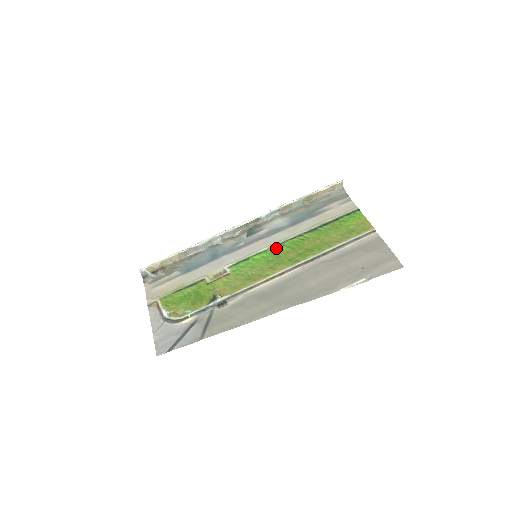
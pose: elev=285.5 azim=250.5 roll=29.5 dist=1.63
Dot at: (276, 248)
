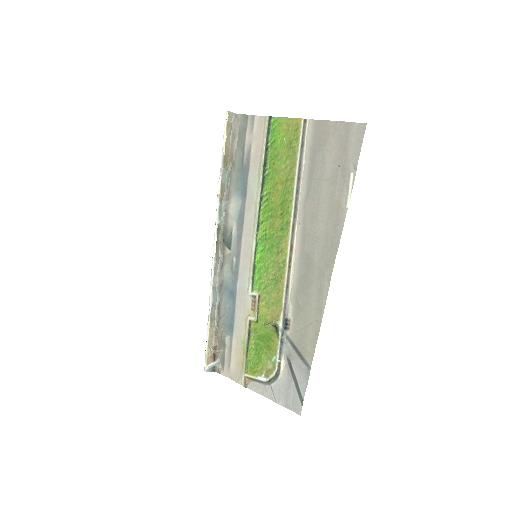
Dot at: (260, 232)
